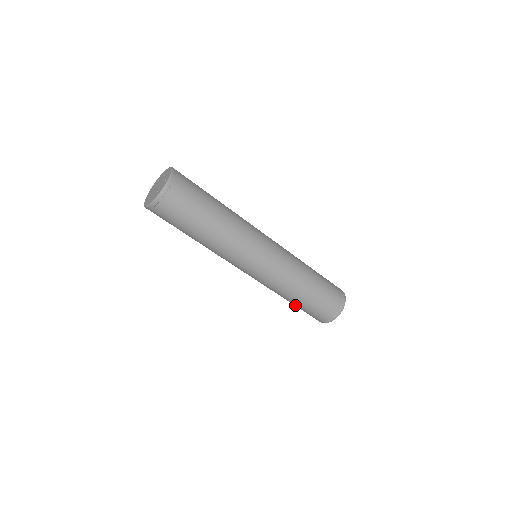
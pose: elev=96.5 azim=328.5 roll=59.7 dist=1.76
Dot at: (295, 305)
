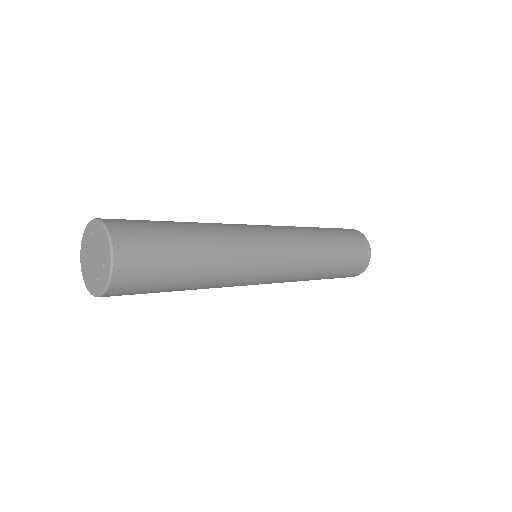
Dot at: occluded
